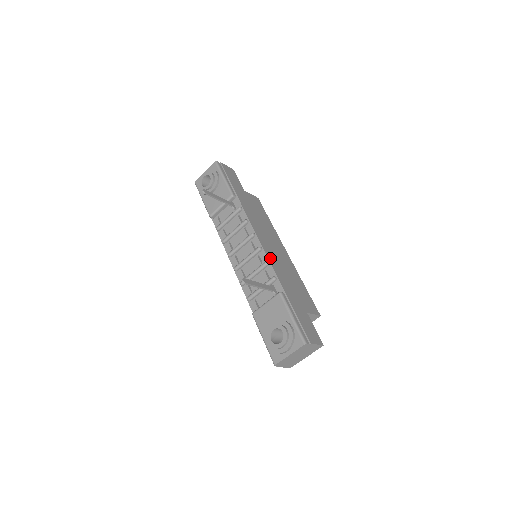
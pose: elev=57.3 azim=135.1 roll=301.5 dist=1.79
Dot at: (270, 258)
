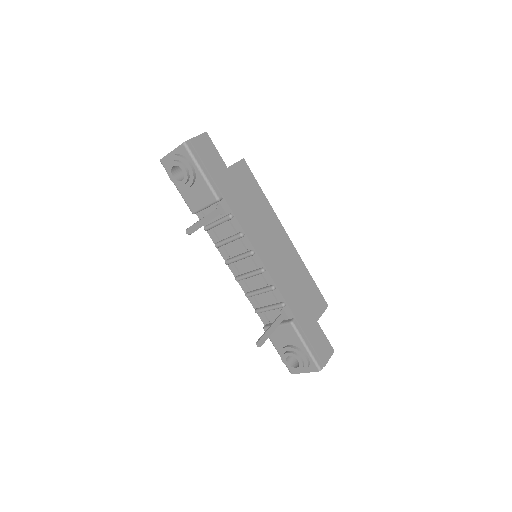
Dot at: (276, 278)
